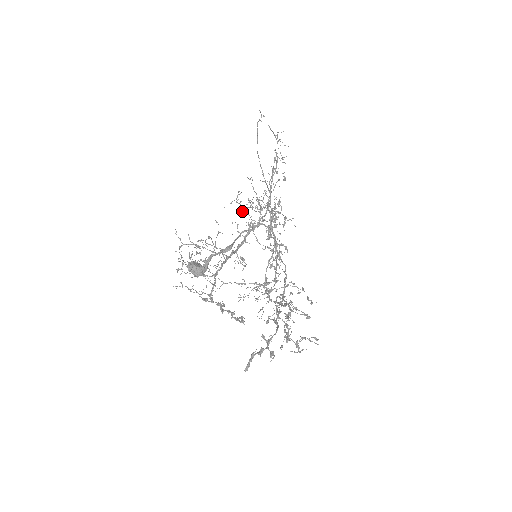
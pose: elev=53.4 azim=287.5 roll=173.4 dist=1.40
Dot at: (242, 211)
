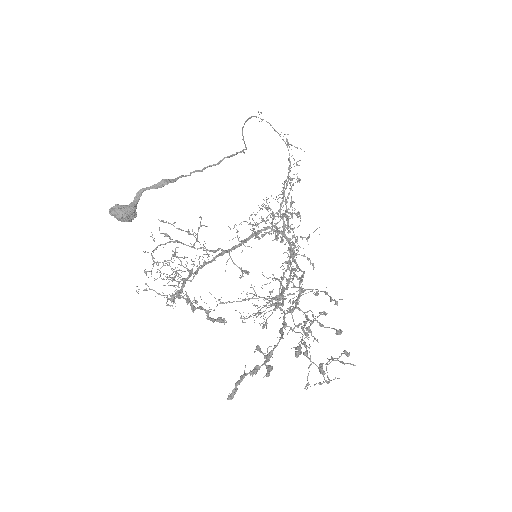
Dot at: (252, 228)
